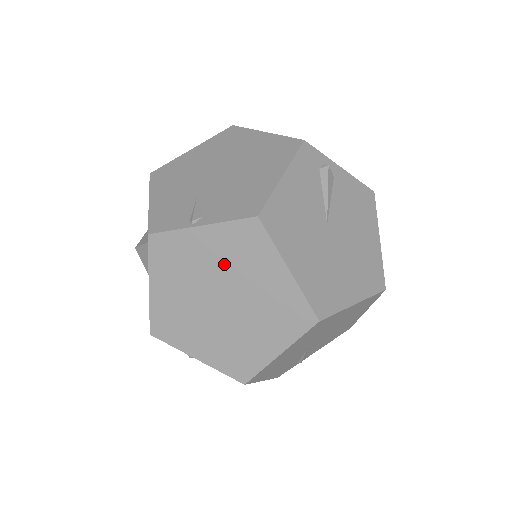
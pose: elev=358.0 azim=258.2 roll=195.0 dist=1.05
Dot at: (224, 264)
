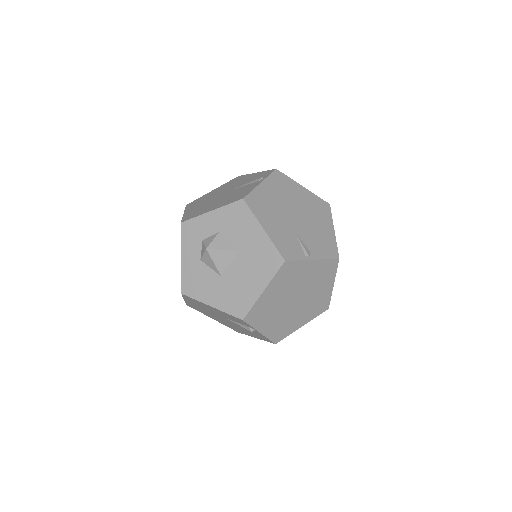
Dot at: (310, 280)
